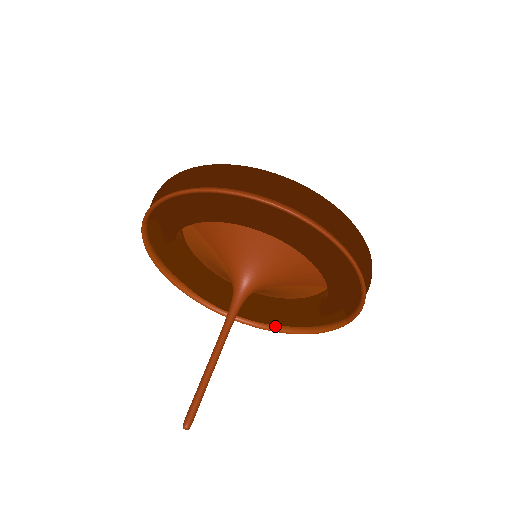
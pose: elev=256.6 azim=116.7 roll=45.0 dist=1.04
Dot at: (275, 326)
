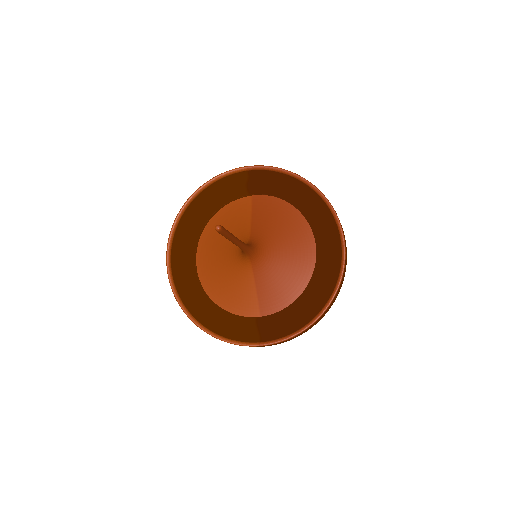
Dot at: (188, 310)
